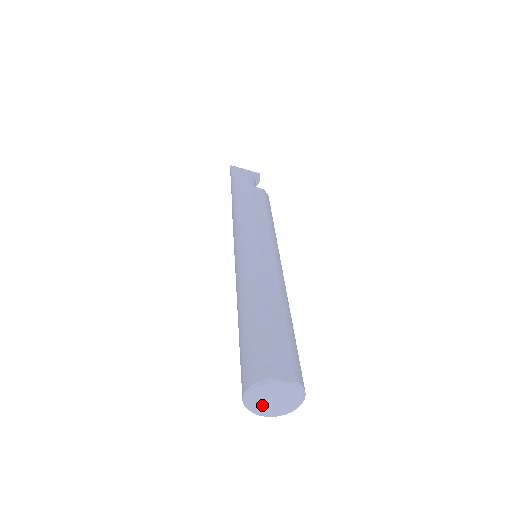
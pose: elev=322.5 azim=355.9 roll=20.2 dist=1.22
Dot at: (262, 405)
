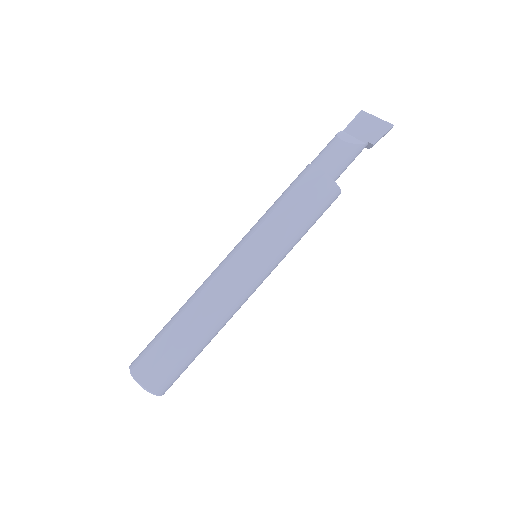
Dot at: occluded
